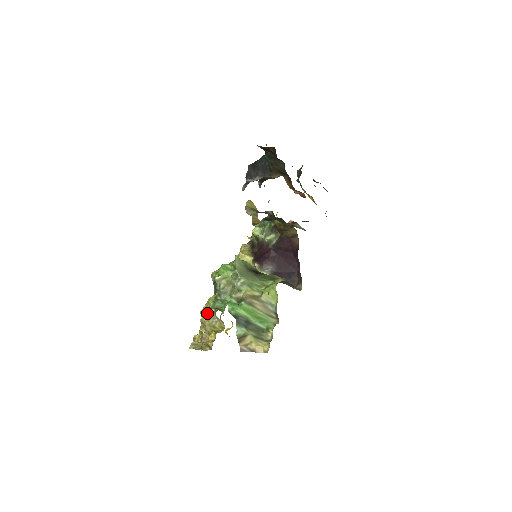
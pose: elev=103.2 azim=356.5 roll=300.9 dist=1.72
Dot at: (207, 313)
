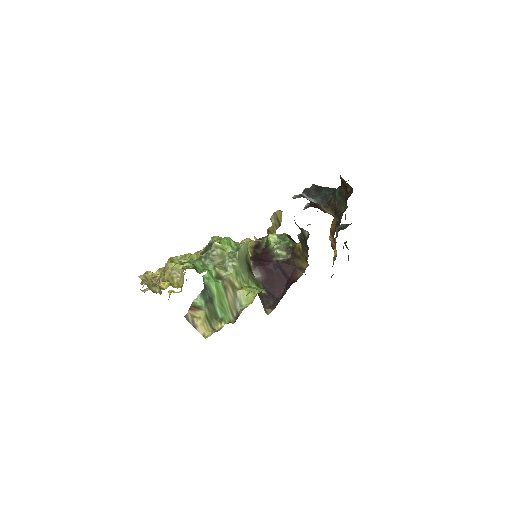
Dot at: occluded
